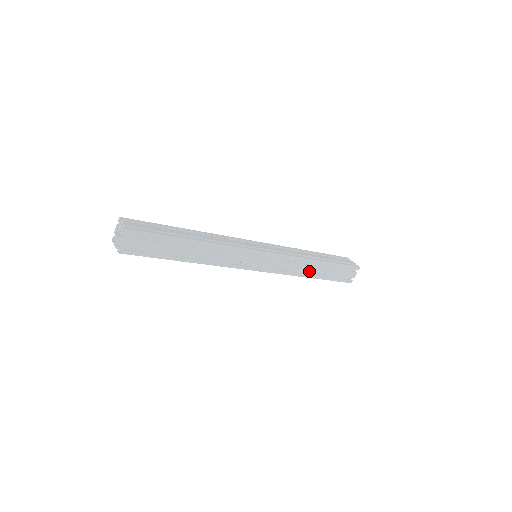
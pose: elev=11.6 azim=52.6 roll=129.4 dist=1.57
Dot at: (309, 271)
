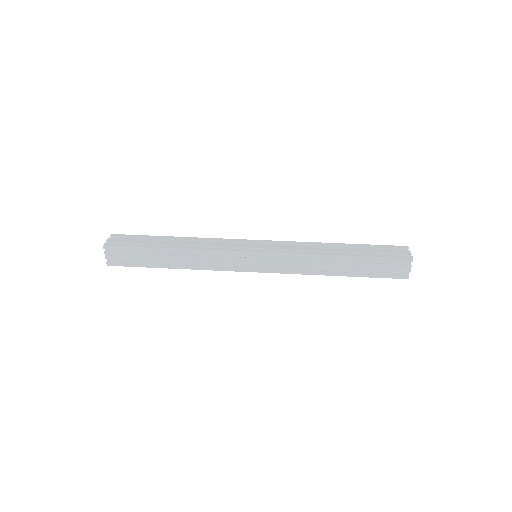
Dot at: (328, 268)
